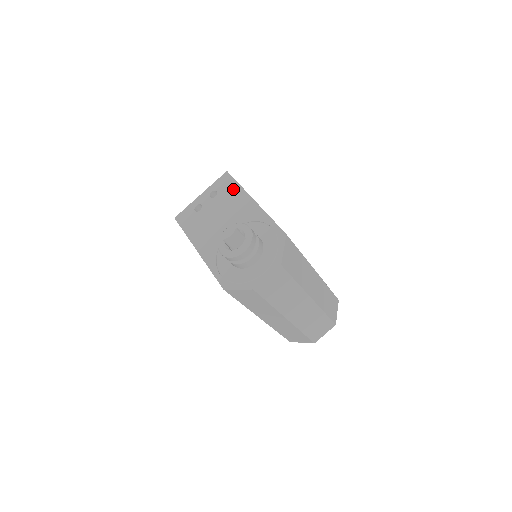
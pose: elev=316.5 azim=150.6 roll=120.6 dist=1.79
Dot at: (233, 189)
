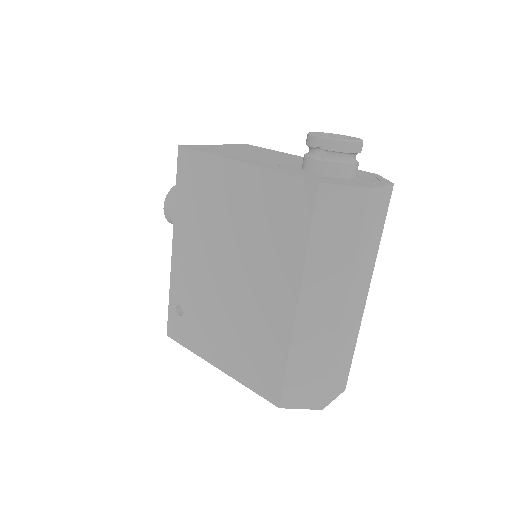
Dot at: (267, 150)
